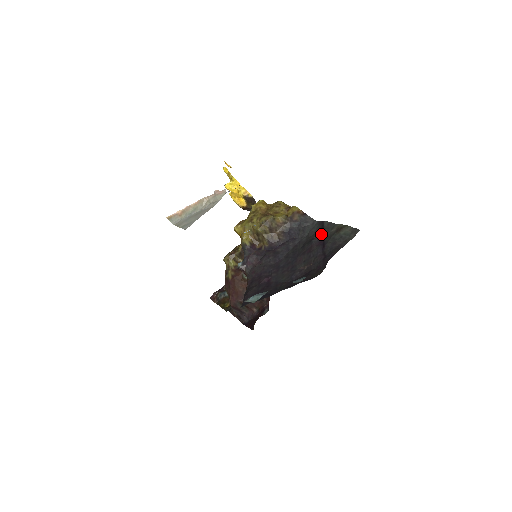
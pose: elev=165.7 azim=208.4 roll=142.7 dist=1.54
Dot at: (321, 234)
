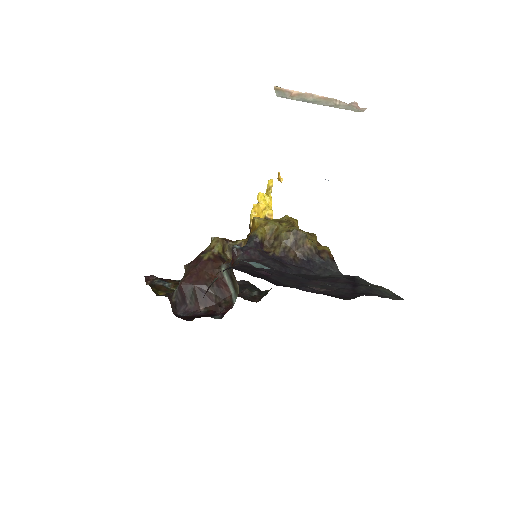
Dot at: (351, 280)
